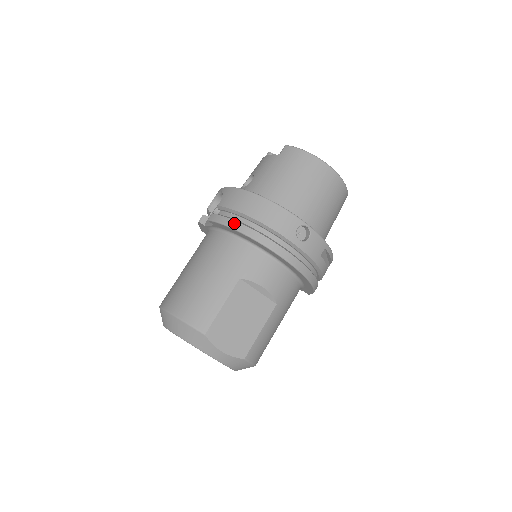
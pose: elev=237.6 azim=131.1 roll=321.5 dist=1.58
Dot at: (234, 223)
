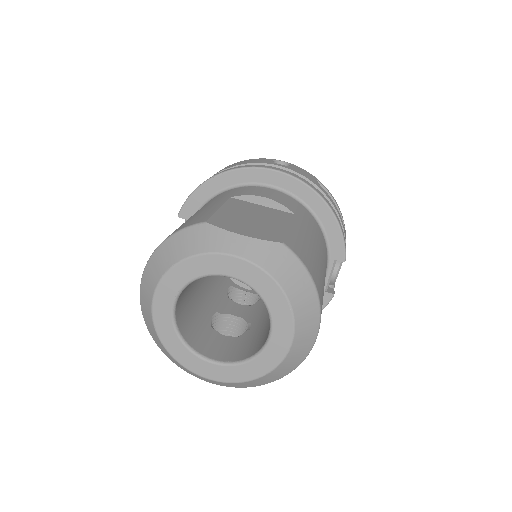
Dot at: (203, 182)
